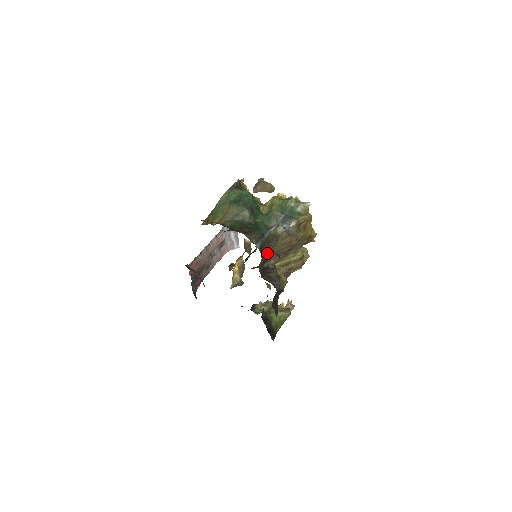
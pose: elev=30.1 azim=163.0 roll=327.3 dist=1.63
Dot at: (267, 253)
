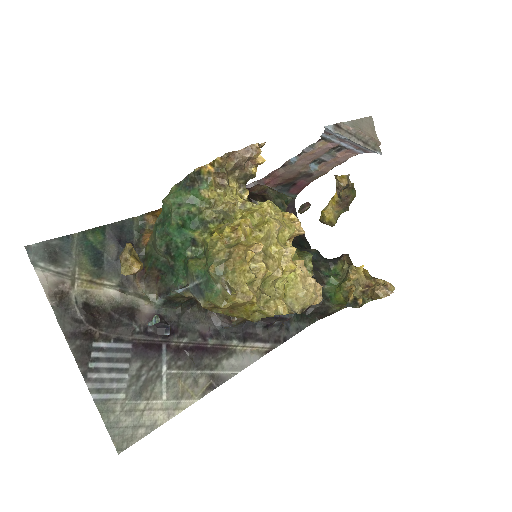
Dot at: occluded
